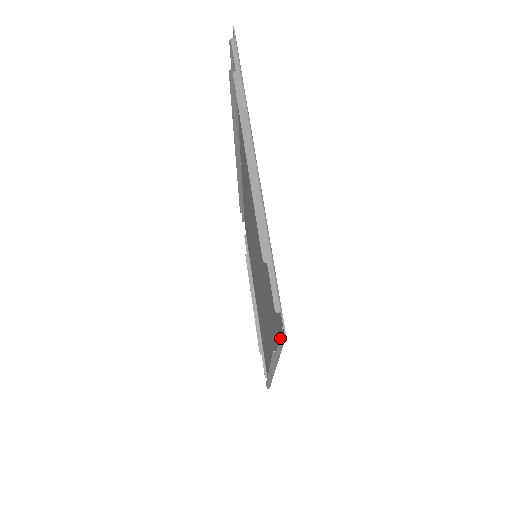
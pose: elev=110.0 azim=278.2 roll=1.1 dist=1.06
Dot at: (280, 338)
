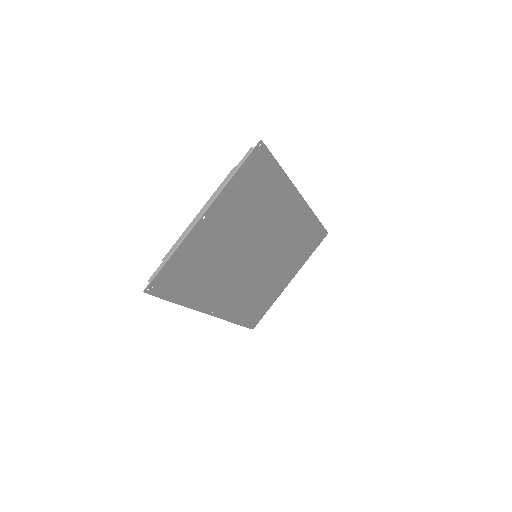
Dot at: (160, 293)
